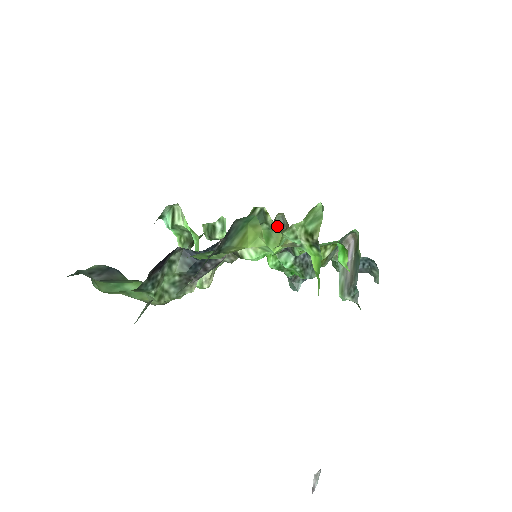
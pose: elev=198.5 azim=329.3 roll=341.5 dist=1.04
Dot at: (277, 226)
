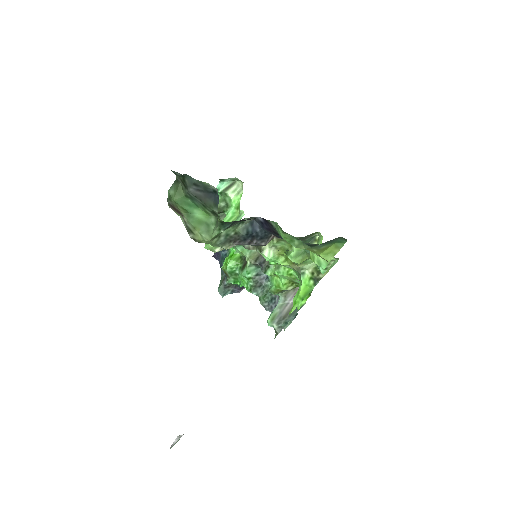
Dot at: occluded
